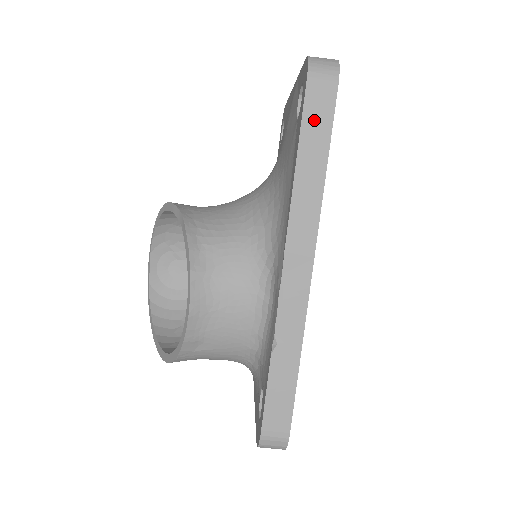
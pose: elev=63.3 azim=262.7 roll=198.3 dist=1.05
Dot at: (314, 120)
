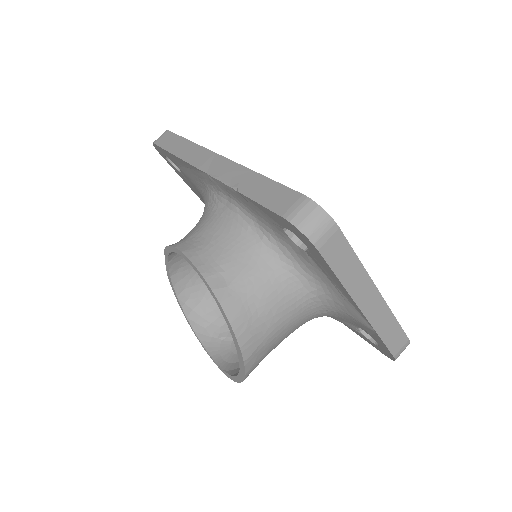
Dot at: (167, 143)
